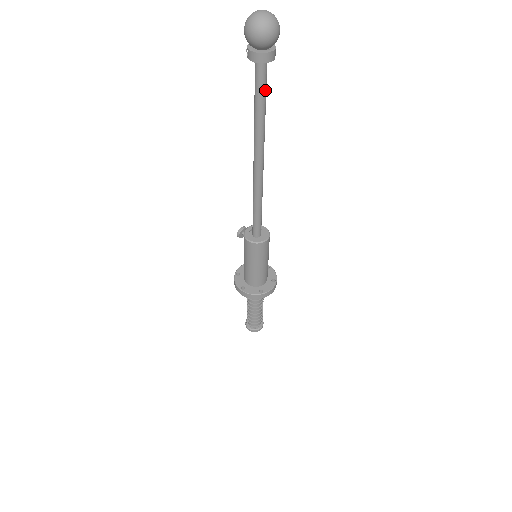
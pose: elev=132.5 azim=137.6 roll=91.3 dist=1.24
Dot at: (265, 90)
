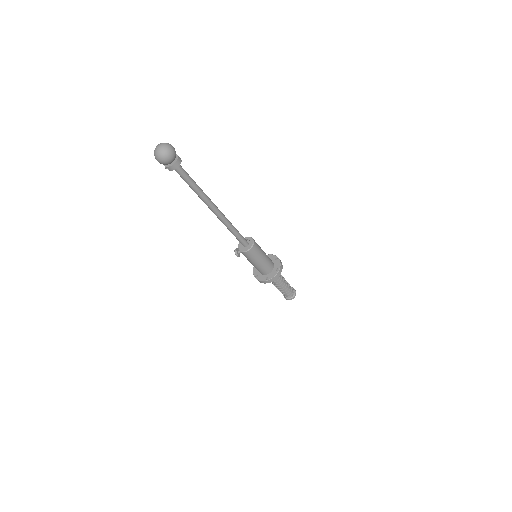
Dot at: (189, 176)
